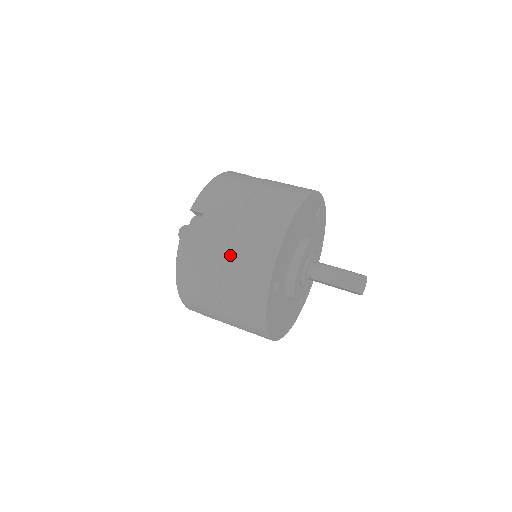
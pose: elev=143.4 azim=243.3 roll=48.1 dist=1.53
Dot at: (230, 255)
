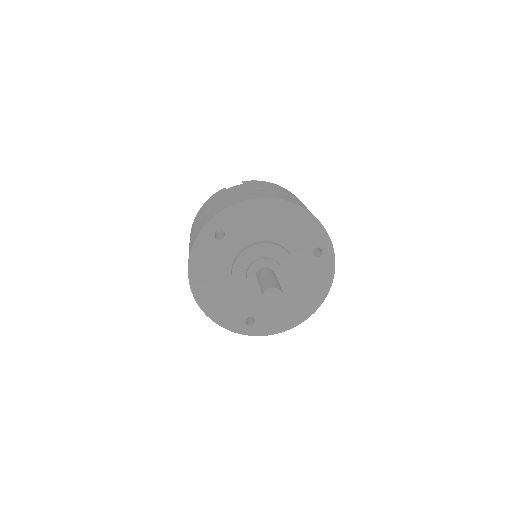
Dot at: (221, 200)
